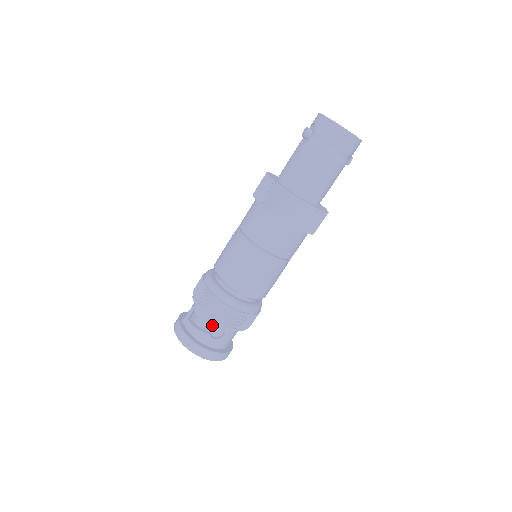
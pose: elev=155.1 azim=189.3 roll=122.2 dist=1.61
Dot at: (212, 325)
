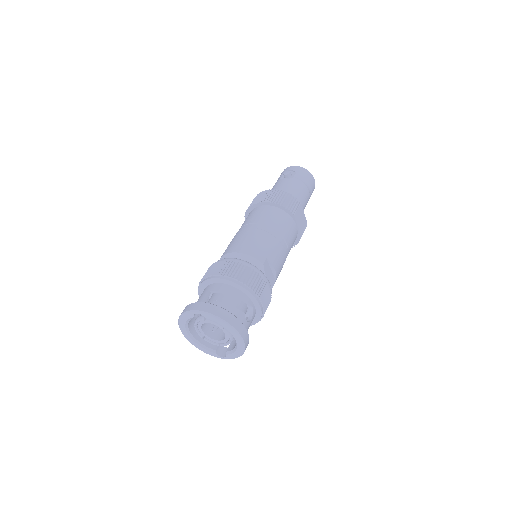
Dot at: occluded
